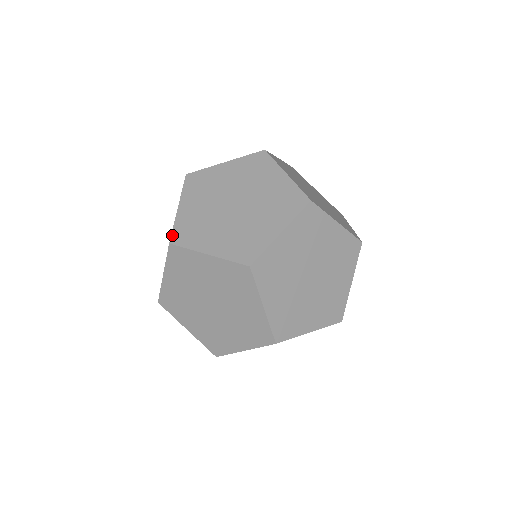
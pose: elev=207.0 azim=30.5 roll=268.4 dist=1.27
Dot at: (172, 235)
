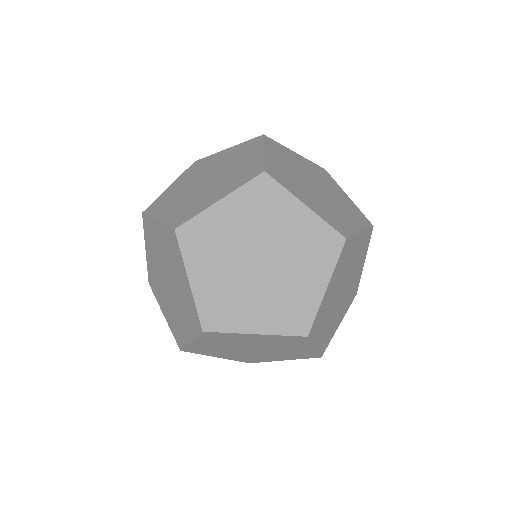
Dot at: (201, 321)
